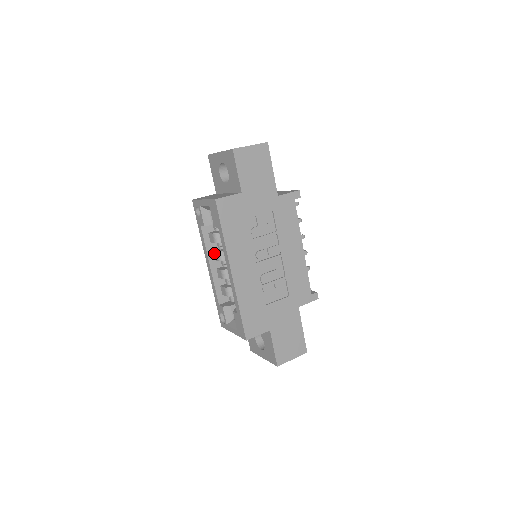
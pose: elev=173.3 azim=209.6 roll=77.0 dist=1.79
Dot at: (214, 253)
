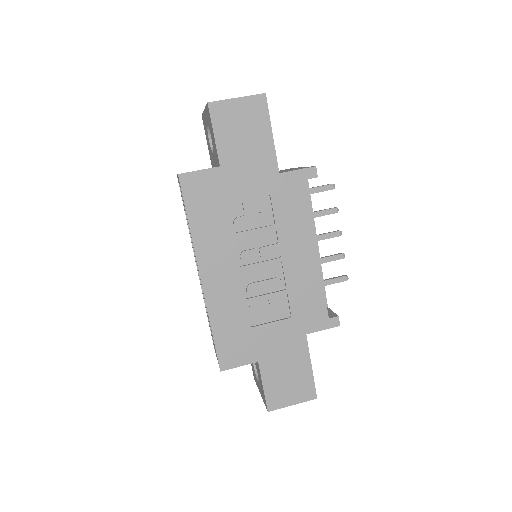
Dot at: occluded
